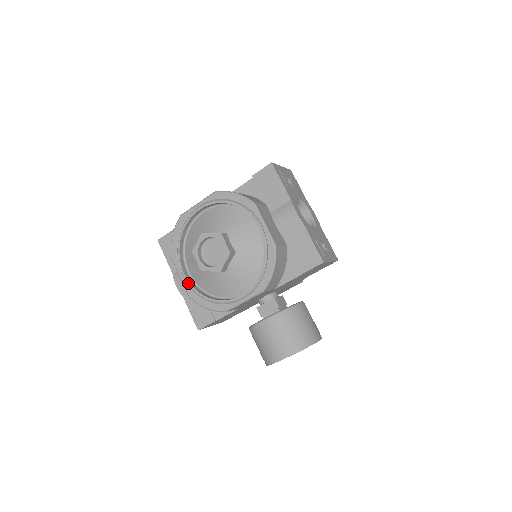
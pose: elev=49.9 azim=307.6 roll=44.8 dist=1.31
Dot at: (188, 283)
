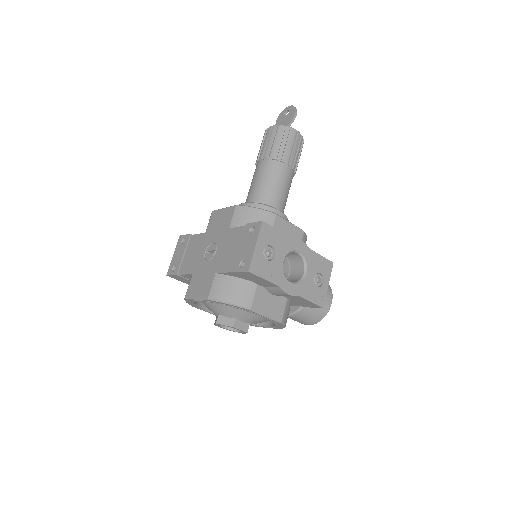
Dot at: occluded
